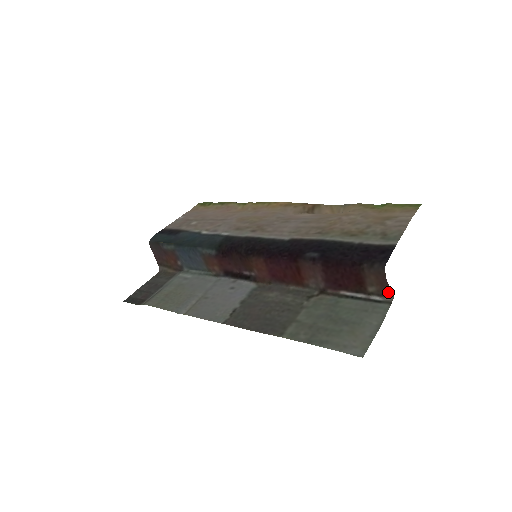
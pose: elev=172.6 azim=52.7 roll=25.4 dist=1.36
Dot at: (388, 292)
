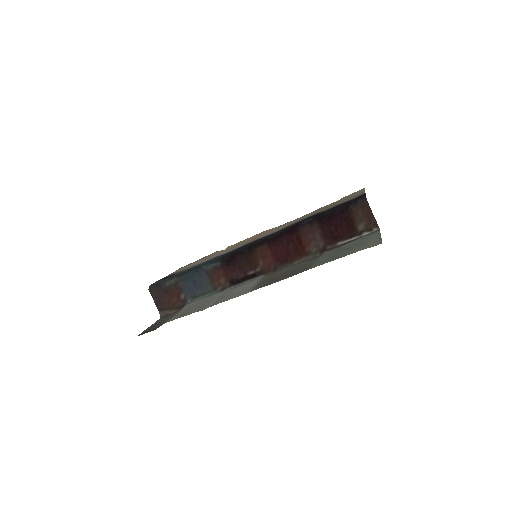
Dot at: (374, 225)
